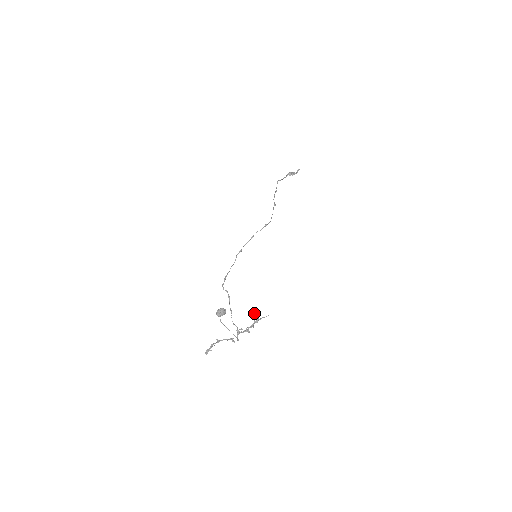
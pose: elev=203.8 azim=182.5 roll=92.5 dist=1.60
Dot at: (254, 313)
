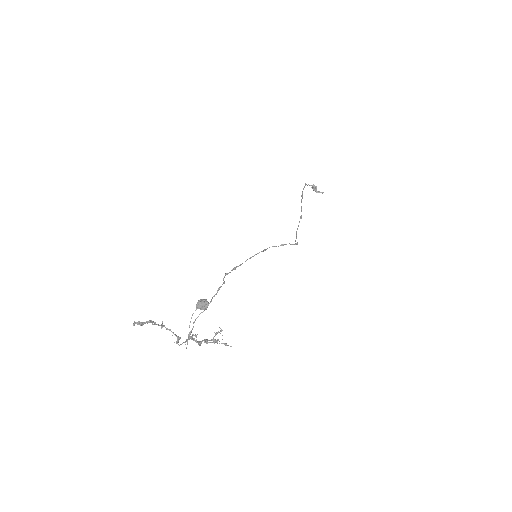
Dot at: (222, 330)
